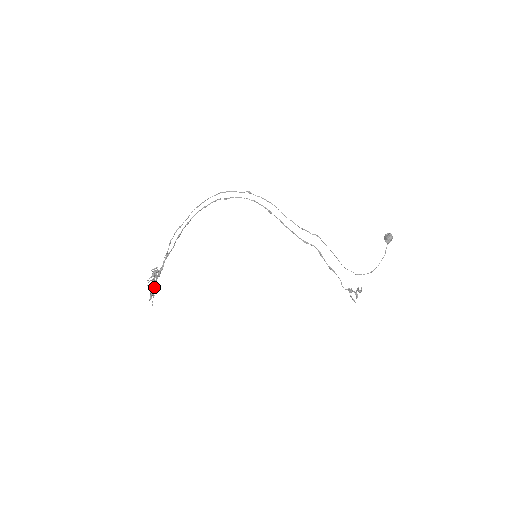
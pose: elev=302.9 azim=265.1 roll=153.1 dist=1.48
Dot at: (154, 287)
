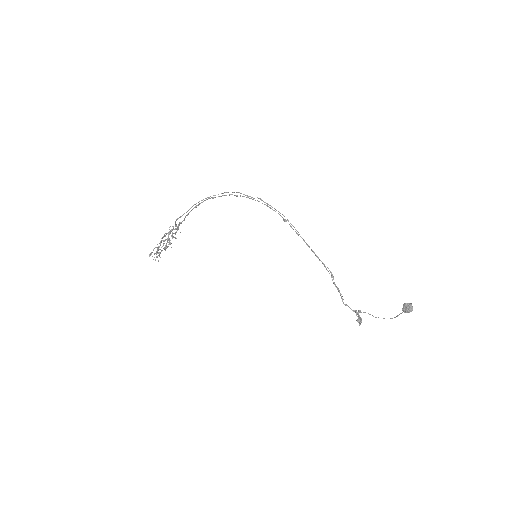
Dot at: (163, 248)
